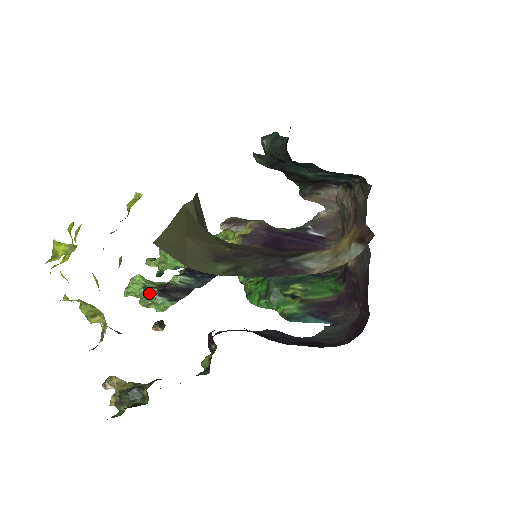
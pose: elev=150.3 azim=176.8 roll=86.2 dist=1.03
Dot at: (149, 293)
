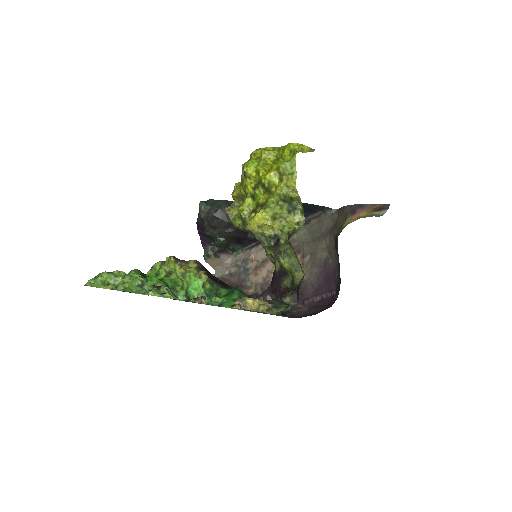
Dot at: (148, 290)
